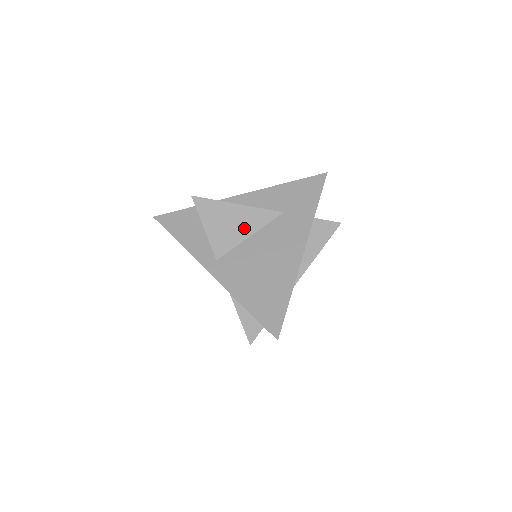
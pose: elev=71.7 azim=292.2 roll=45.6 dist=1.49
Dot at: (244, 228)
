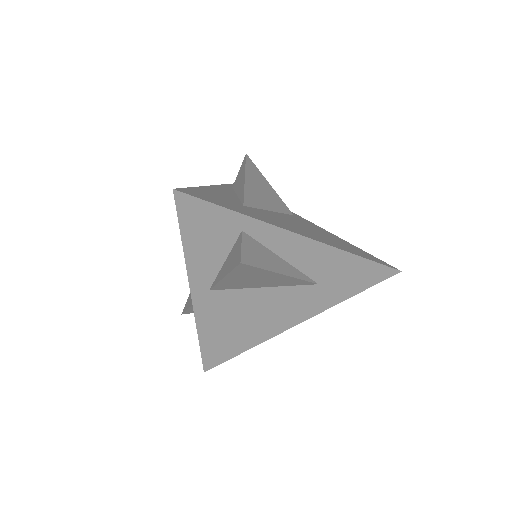
Dot at: (266, 284)
